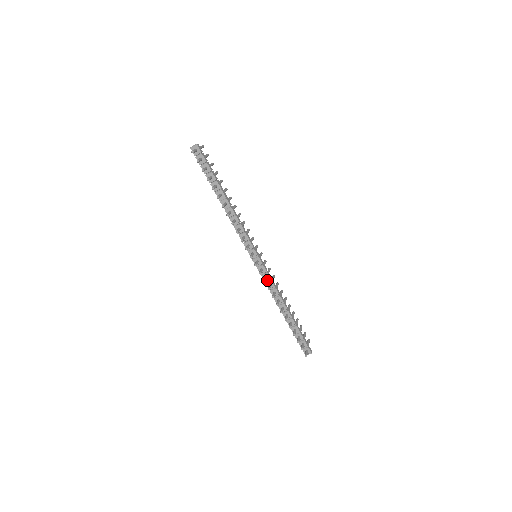
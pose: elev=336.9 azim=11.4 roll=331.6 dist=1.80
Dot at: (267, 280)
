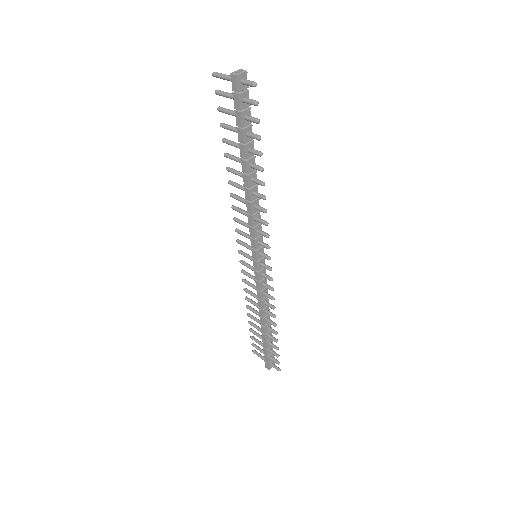
Dot at: (264, 287)
